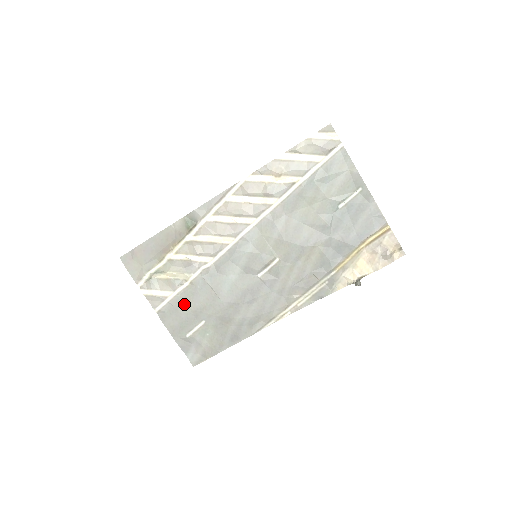
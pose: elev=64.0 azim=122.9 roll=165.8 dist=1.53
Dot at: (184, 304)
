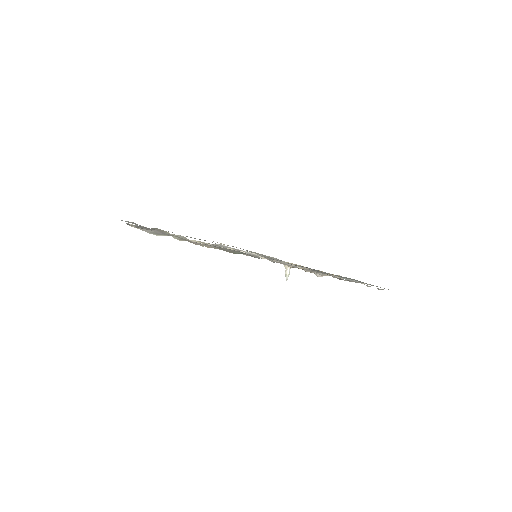
Dot at: occluded
